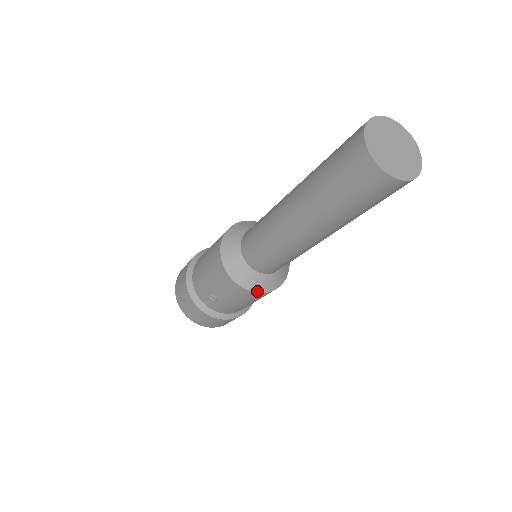
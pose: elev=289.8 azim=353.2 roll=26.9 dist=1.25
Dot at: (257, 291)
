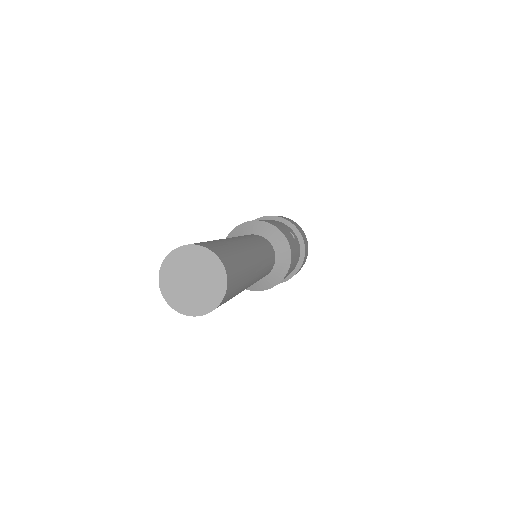
Dot at: occluded
